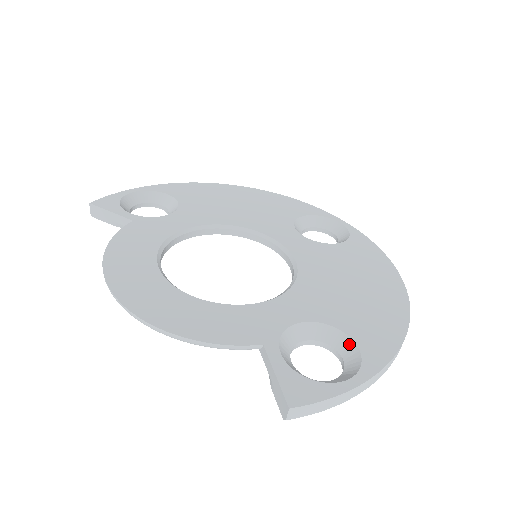
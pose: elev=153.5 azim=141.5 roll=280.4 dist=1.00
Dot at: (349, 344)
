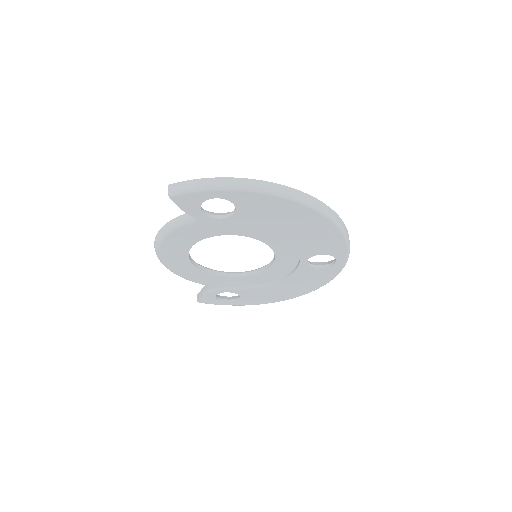
Dot at: occluded
